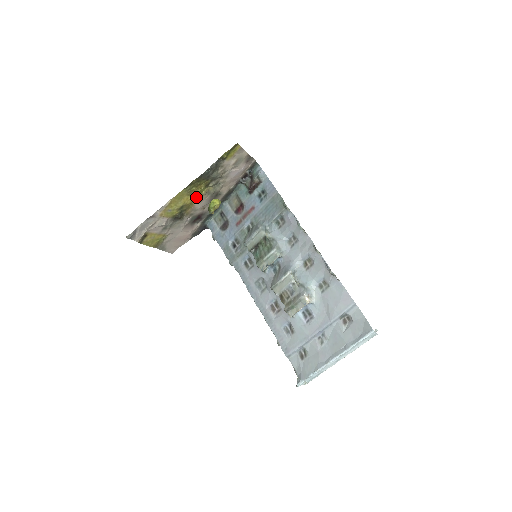
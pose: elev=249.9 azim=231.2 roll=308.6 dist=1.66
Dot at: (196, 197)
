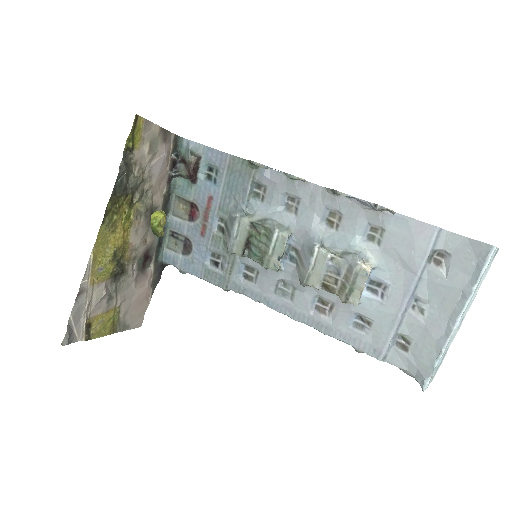
Dot at: (126, 229)
